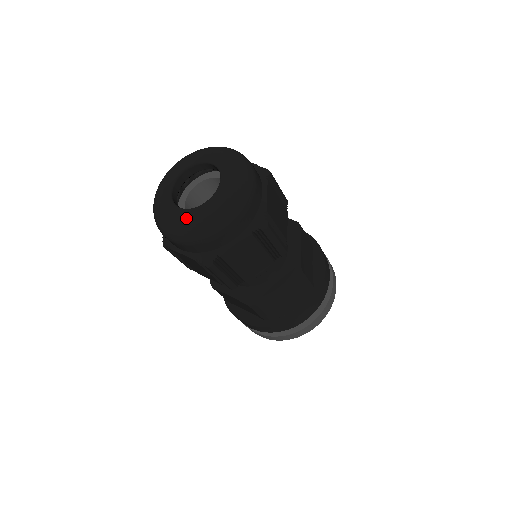
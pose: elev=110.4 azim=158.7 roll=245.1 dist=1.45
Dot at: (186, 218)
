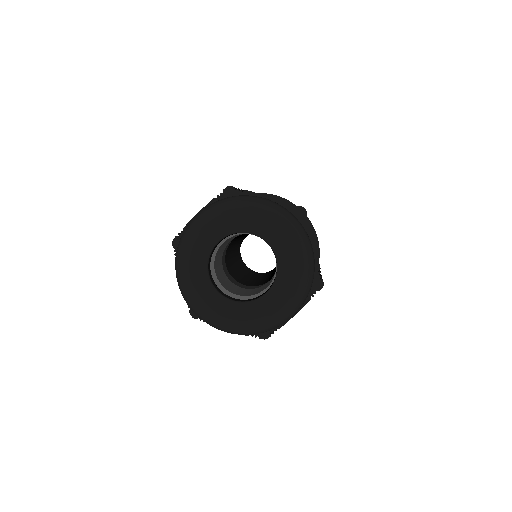
Dot at: (248, 316)
